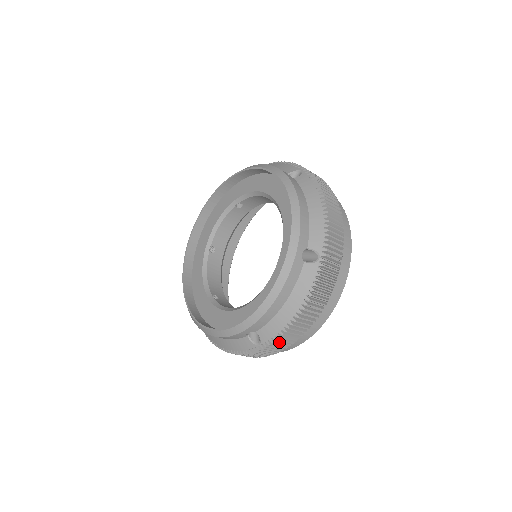
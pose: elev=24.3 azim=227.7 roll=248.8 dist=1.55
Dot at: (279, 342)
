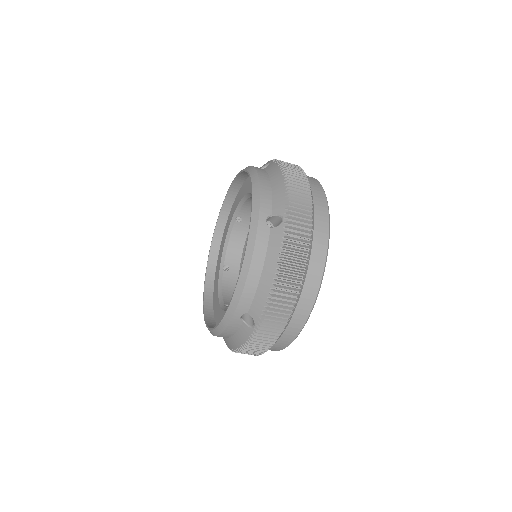
Dot at: (272, 318)
